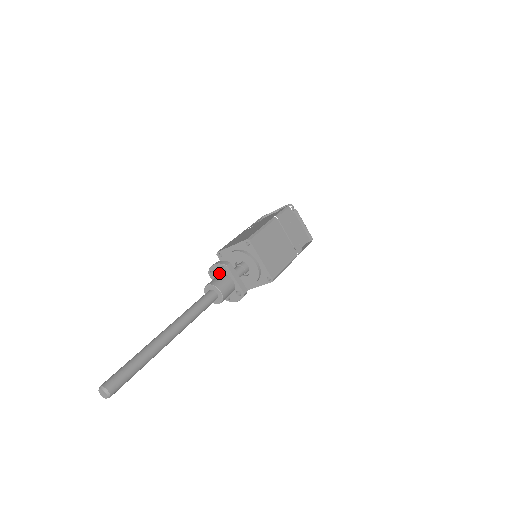
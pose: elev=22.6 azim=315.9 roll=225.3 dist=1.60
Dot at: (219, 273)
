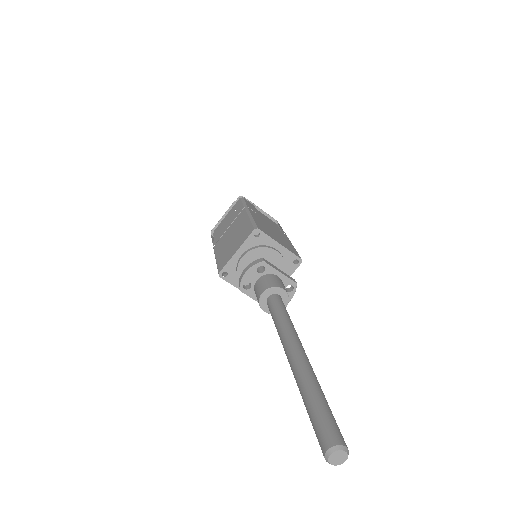
Dot at: (256, 279)
